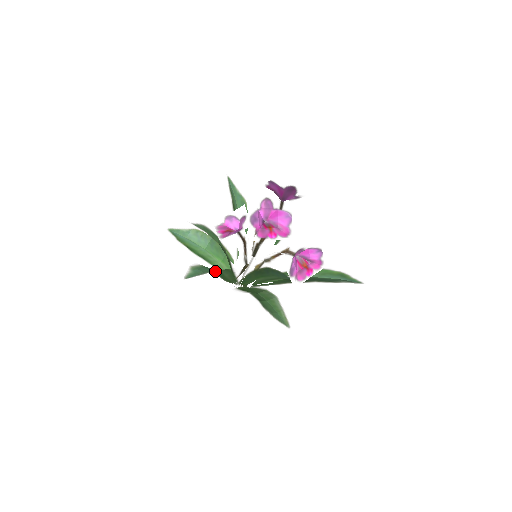
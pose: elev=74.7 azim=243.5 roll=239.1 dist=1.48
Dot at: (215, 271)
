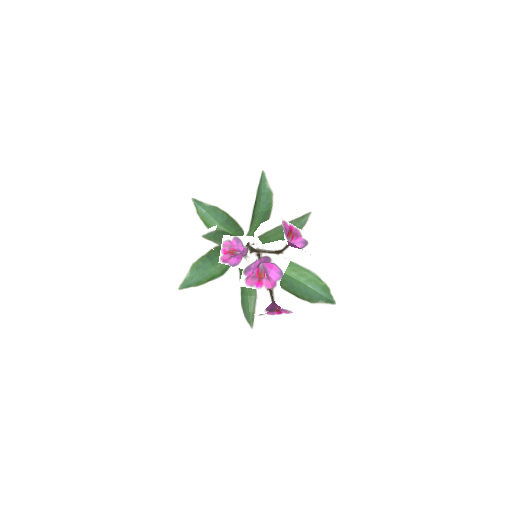
Dot at: occluded
